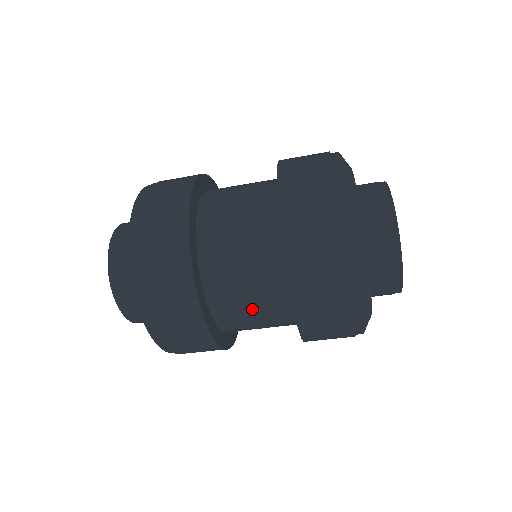
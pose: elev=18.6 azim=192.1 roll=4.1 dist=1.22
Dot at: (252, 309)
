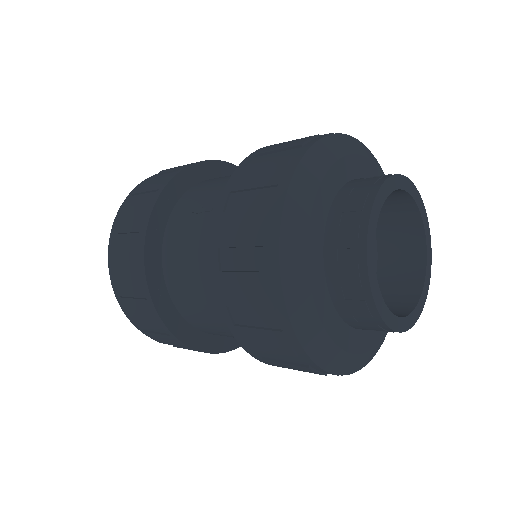
Dot at: (204, 304)
